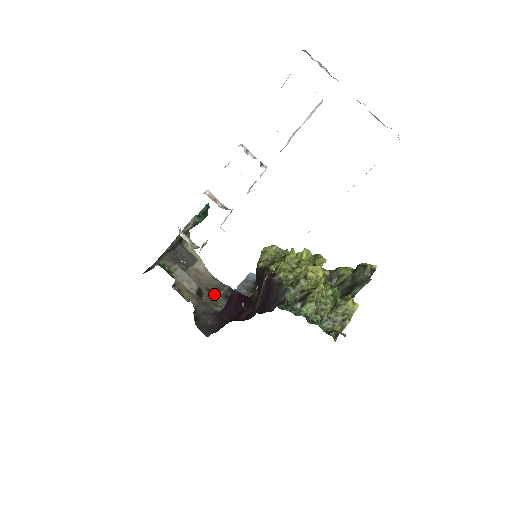
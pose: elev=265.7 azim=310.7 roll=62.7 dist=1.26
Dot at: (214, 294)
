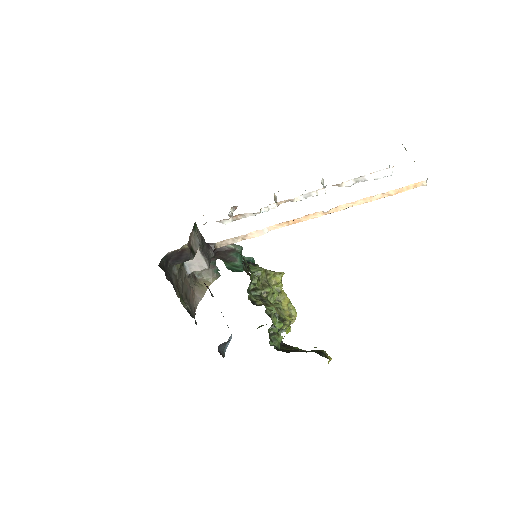
Dot at: (185, 302)
